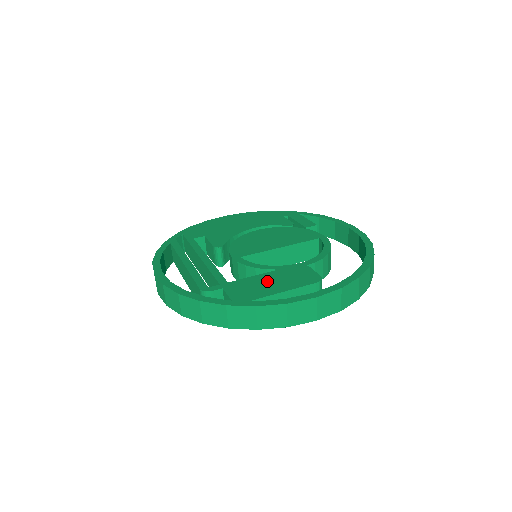
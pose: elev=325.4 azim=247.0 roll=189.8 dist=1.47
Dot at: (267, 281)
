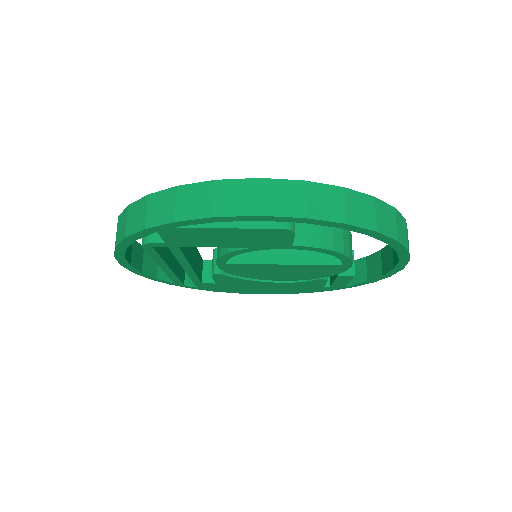
Dot at: occluded
